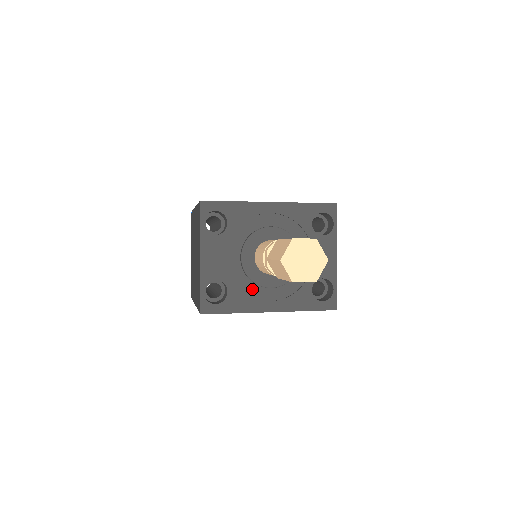
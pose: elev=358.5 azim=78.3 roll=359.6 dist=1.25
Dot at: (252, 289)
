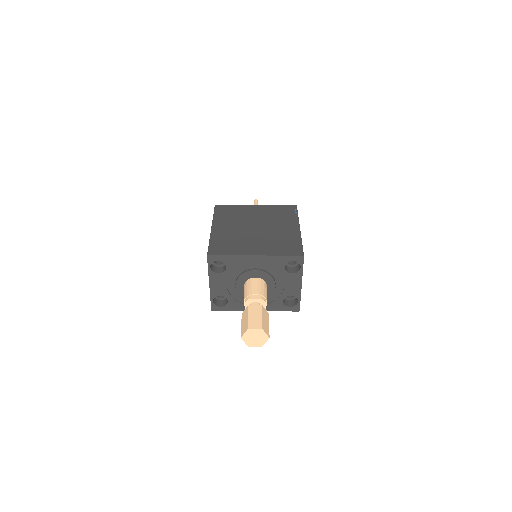
Dot at: occluded
